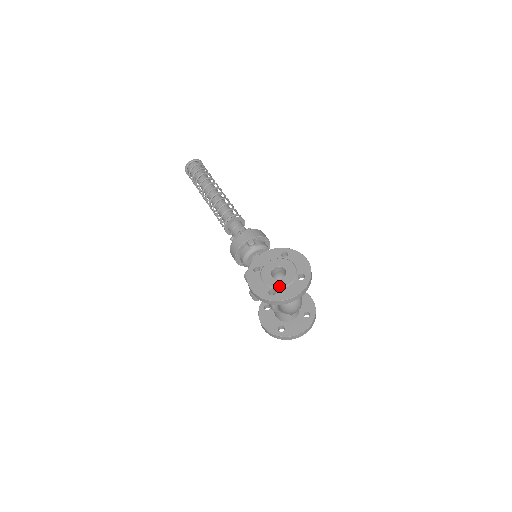
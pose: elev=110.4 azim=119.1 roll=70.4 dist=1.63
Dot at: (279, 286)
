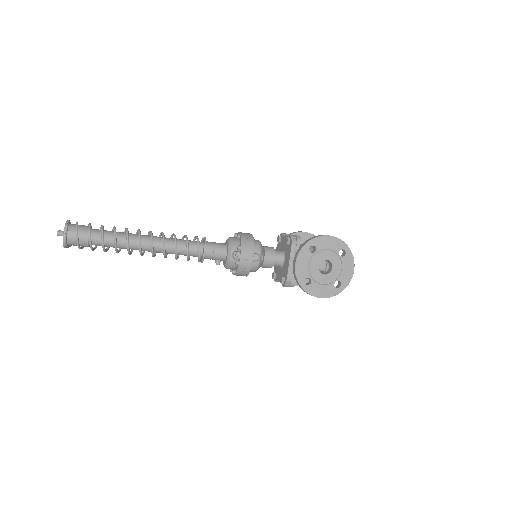
Dot at: (338, 276)
